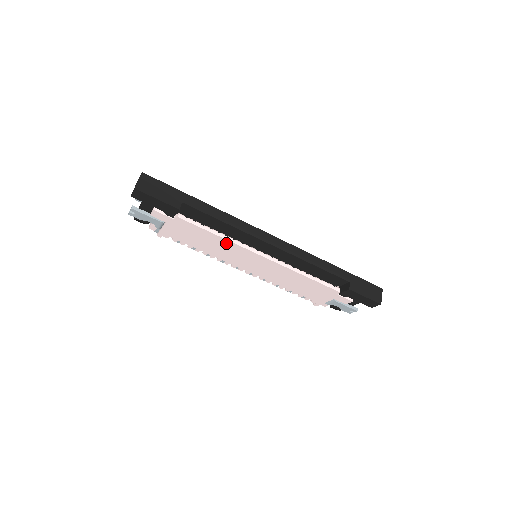
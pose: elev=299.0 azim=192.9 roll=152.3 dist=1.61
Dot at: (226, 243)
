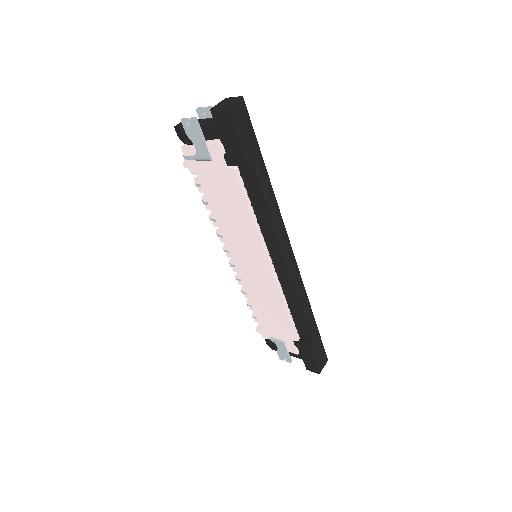
Dot at: (250, 228)
